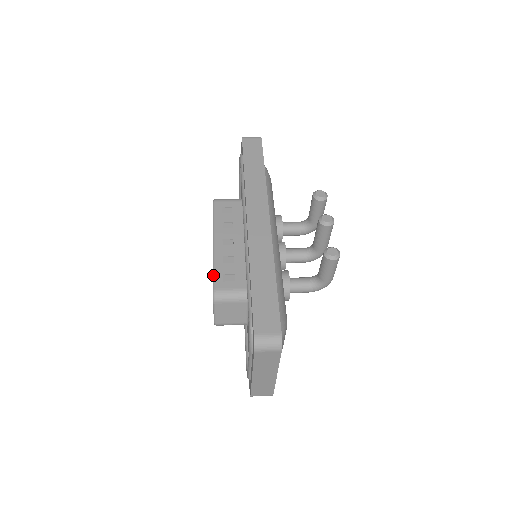
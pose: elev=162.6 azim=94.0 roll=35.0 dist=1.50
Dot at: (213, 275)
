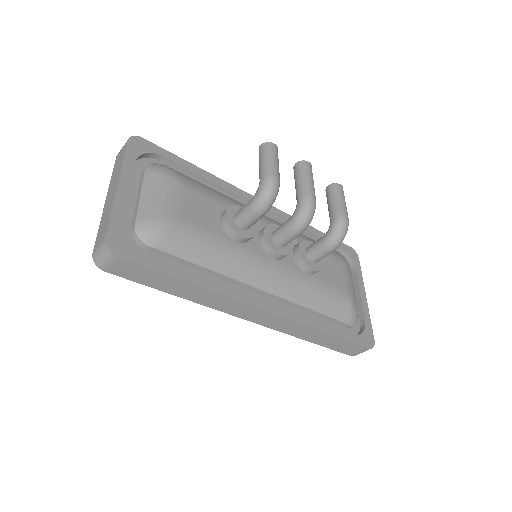
Dot at: occluded
